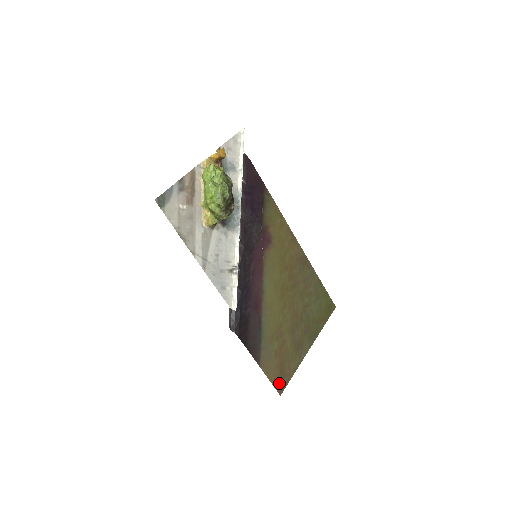
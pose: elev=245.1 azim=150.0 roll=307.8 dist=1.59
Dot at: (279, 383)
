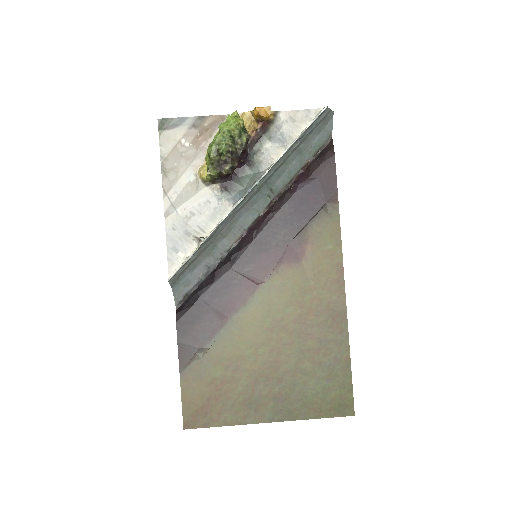
Dot at: (192, 415)
